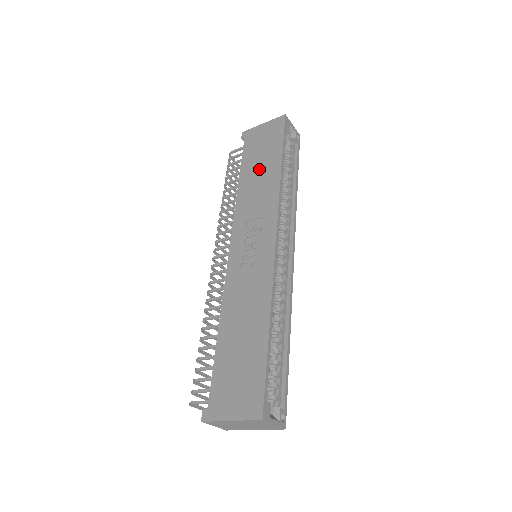
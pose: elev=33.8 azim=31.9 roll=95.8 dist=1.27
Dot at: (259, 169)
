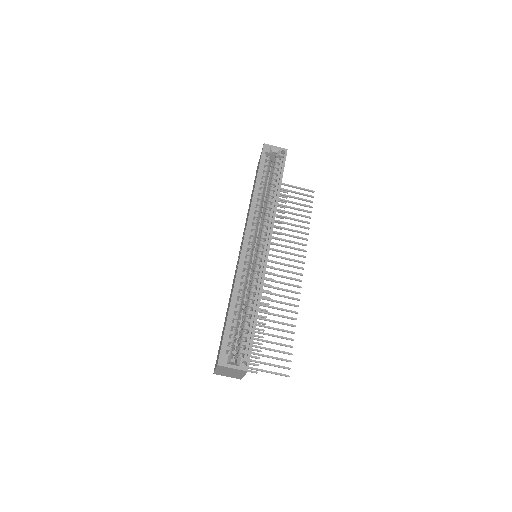
Dot at: (252, 193)
